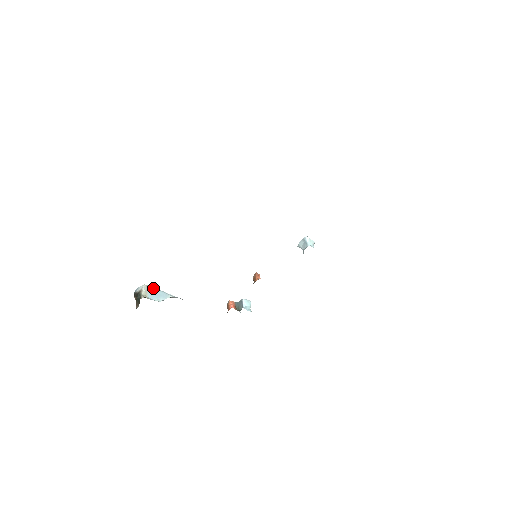
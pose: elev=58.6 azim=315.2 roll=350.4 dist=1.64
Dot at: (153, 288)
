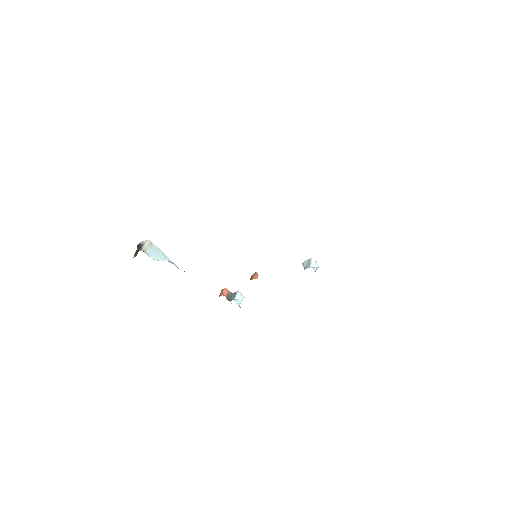
Dot at: (155, 246)
